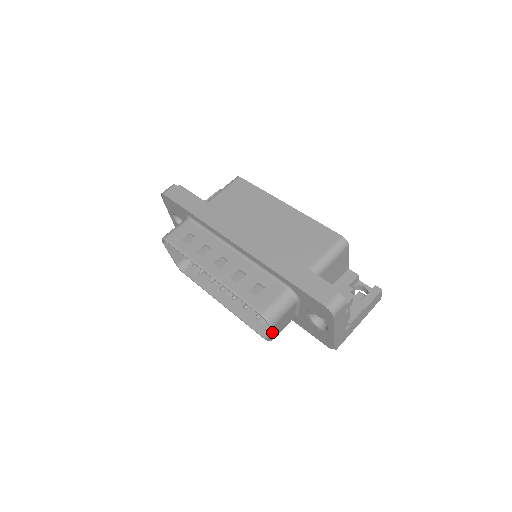
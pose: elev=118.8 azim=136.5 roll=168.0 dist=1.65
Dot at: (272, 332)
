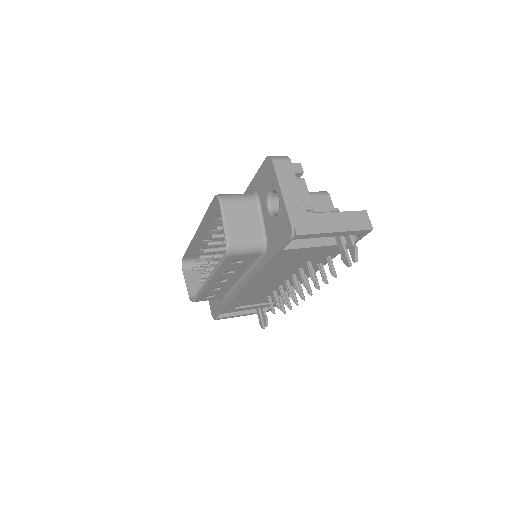
Dot at: (224, 218)
